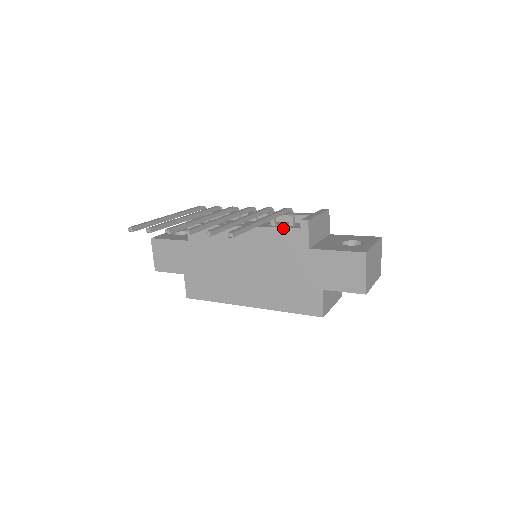
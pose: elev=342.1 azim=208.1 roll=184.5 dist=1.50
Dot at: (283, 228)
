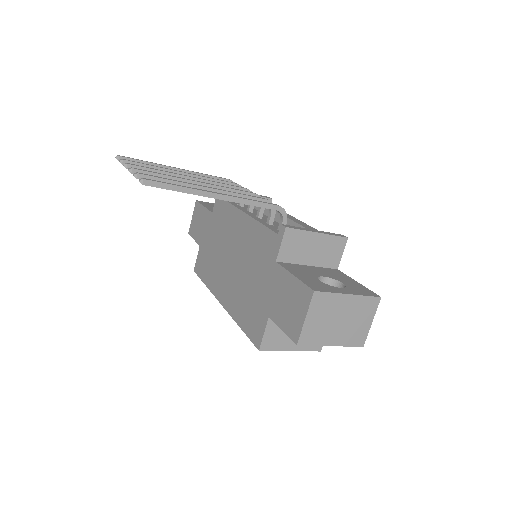
Dot at: (267, 227)
